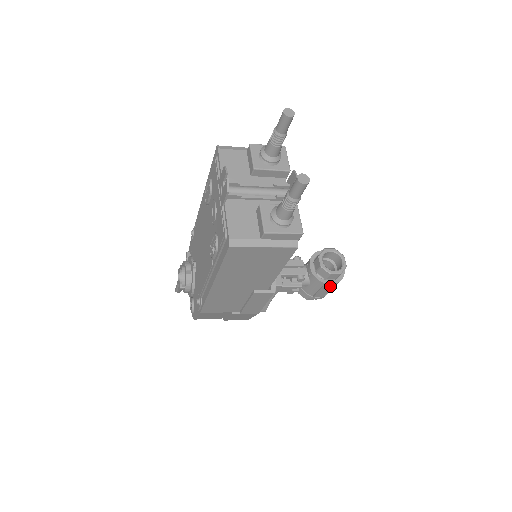
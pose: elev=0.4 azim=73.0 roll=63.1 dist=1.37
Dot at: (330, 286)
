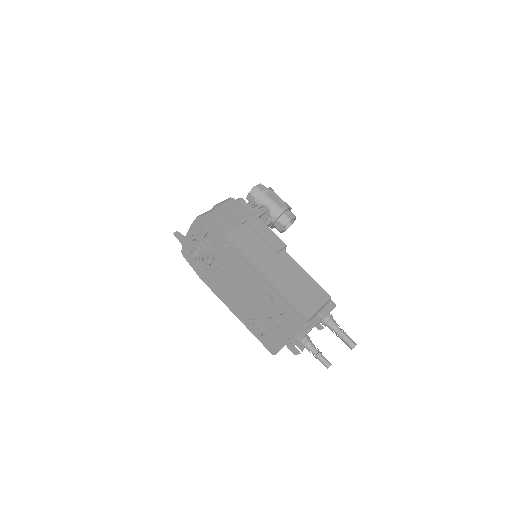
Dot at: occluded
